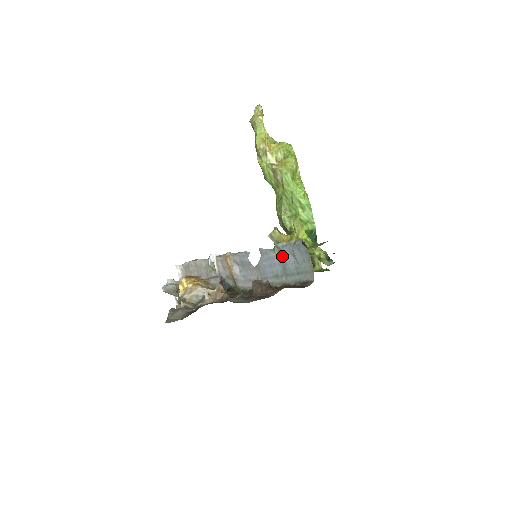
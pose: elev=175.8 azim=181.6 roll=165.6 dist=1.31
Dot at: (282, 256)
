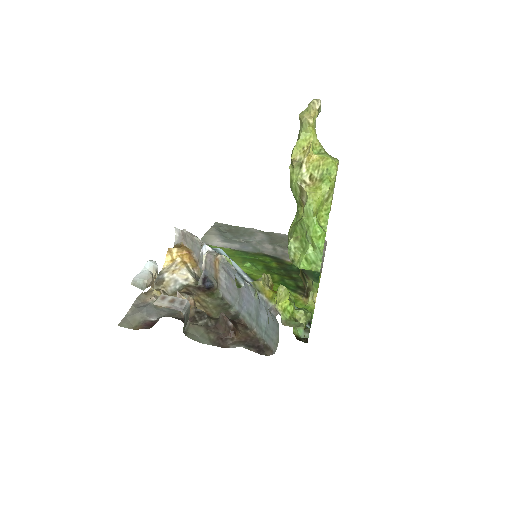
Dot at: (259, 305)
